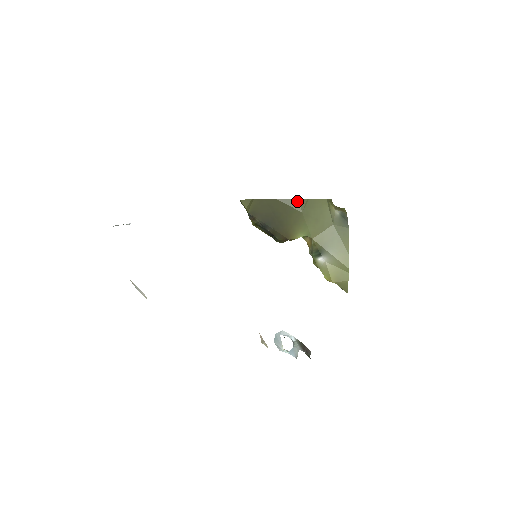
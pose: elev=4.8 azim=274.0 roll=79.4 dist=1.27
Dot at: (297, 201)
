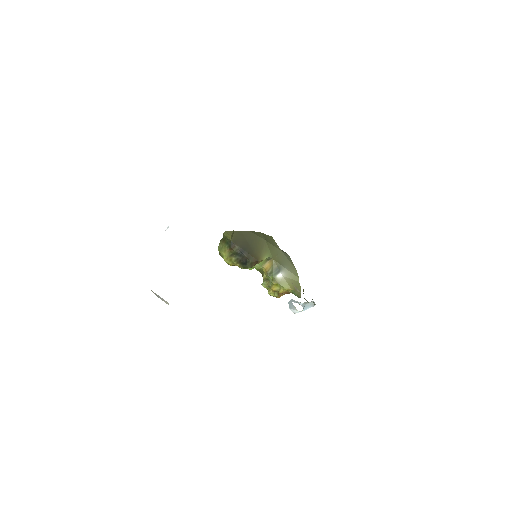
Dot at: (260, 233)
